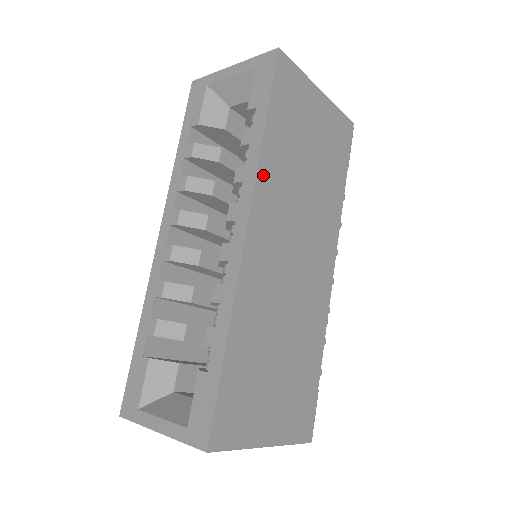
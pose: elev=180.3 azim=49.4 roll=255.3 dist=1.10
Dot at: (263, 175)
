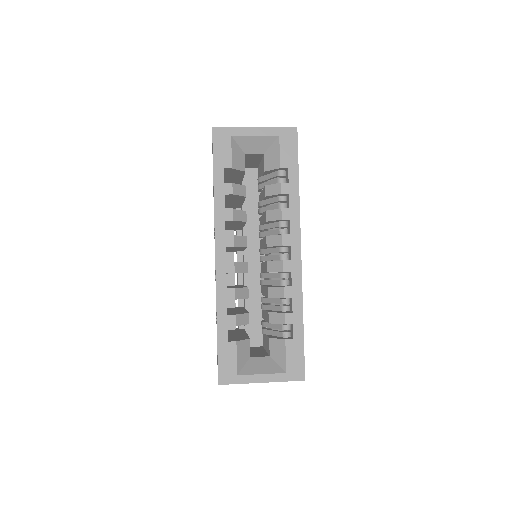
Dot at: occluded
